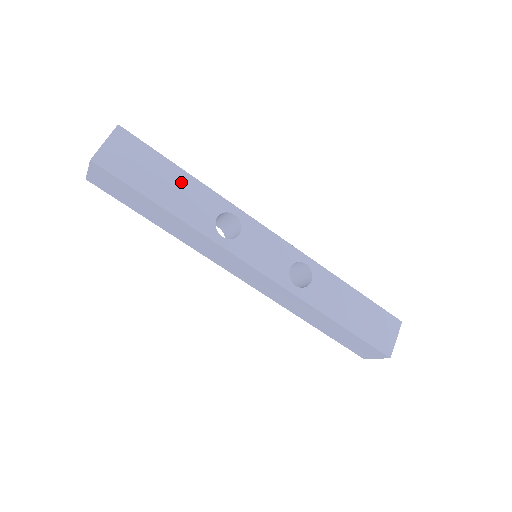
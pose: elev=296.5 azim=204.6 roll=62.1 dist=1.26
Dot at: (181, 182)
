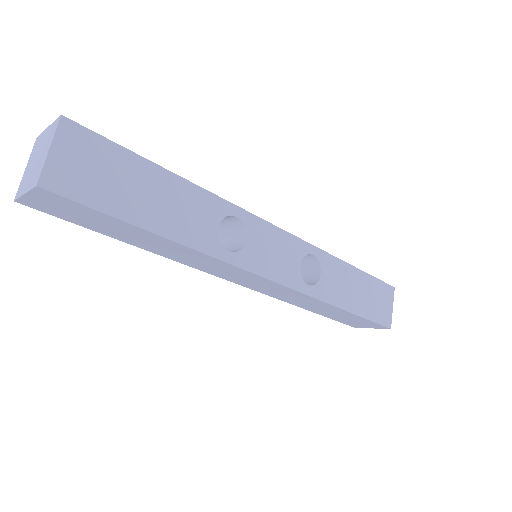
Dot at: (167, 188)
